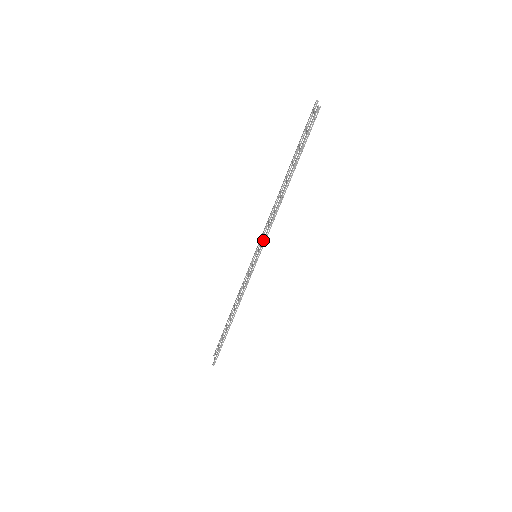
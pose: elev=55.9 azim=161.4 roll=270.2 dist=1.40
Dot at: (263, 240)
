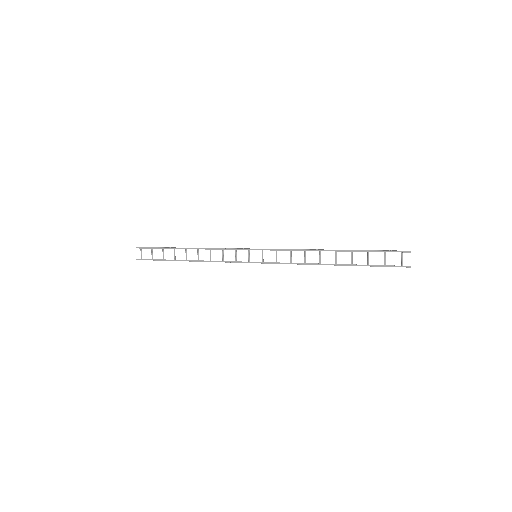
Dot at: occluded
